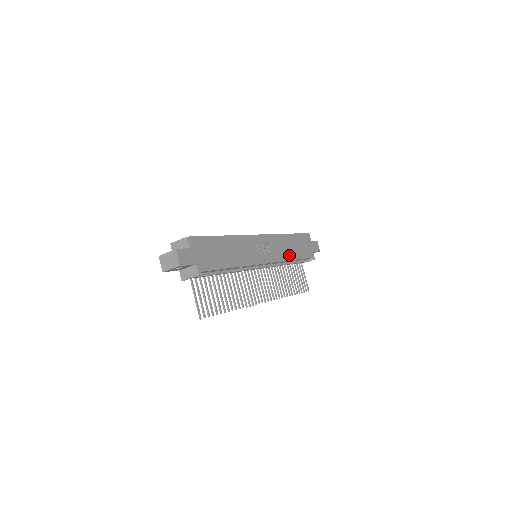
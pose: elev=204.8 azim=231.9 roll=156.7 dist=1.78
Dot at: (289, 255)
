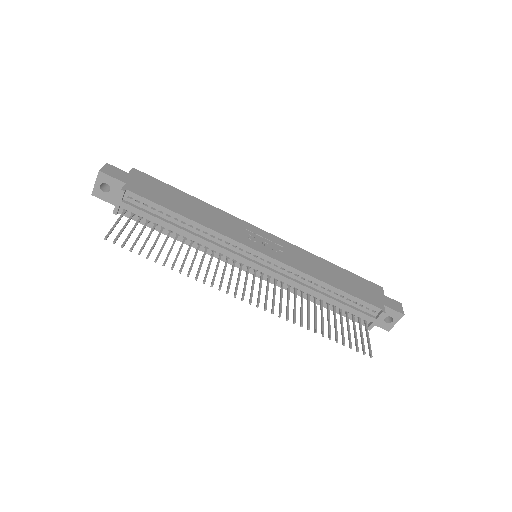
Dot at: (319, 275)
